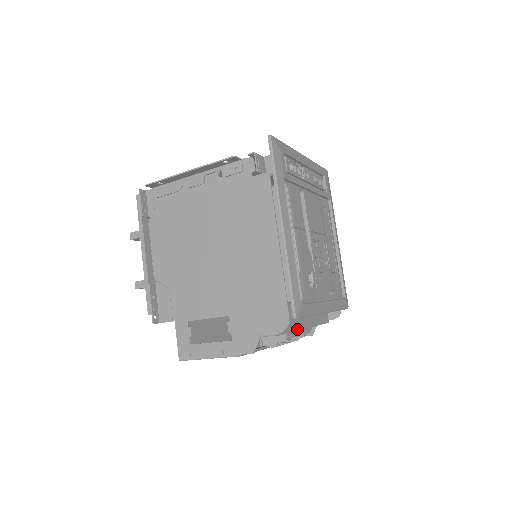
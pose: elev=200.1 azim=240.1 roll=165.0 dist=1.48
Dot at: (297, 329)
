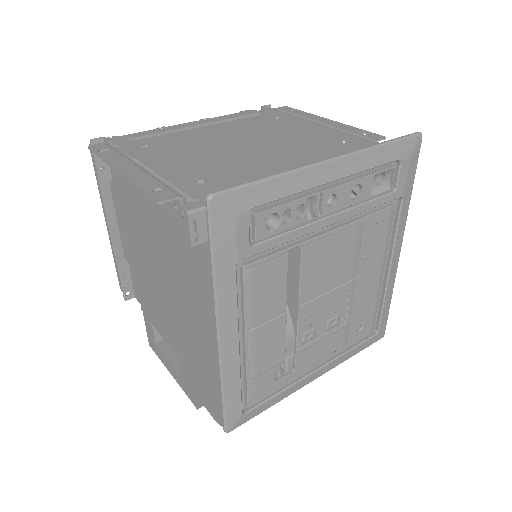
Dot at: occluded
